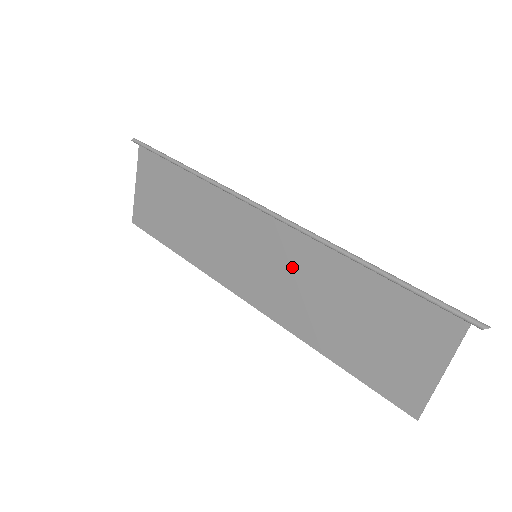
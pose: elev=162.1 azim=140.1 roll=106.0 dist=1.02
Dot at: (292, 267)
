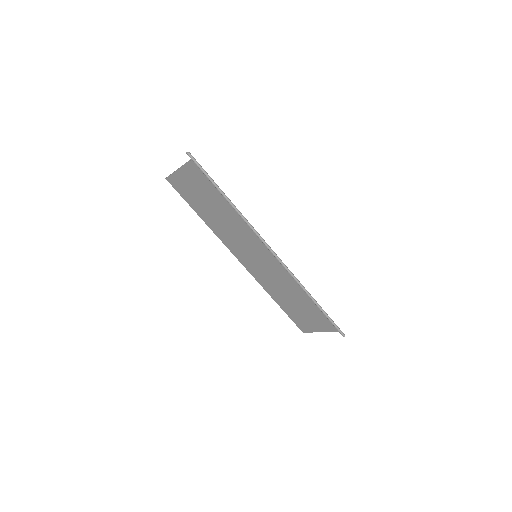
Dot at: (275, 273)
